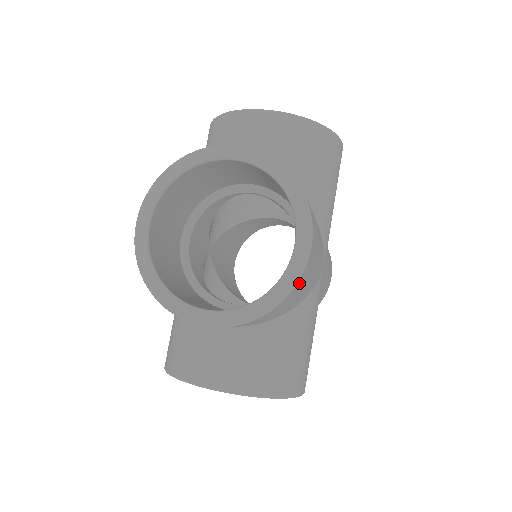
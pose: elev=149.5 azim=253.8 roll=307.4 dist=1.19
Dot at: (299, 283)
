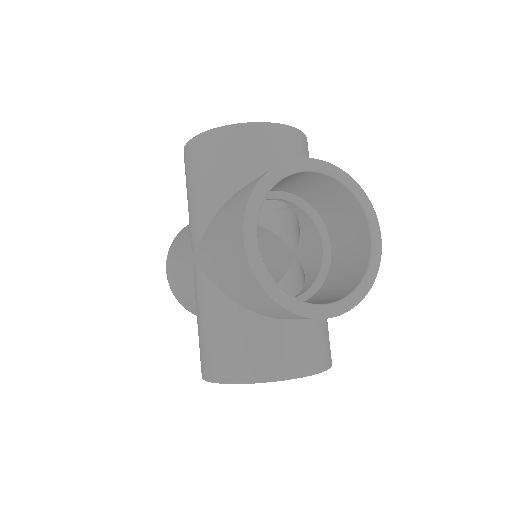
Dot at: occluded
